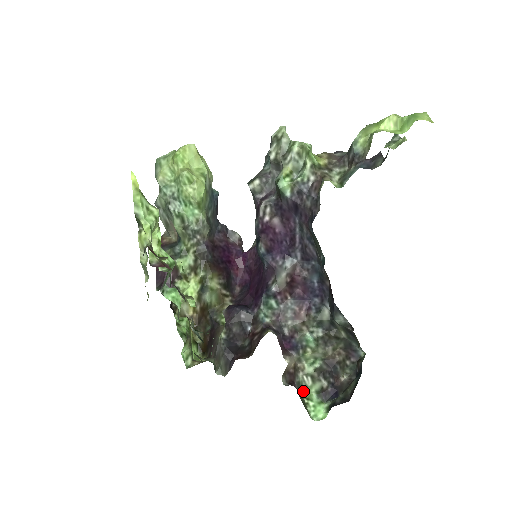
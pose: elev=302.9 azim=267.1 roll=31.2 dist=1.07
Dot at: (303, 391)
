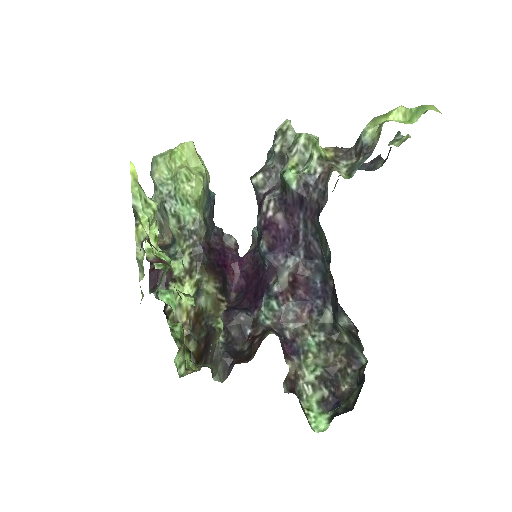
Dot at: (303, 401)
